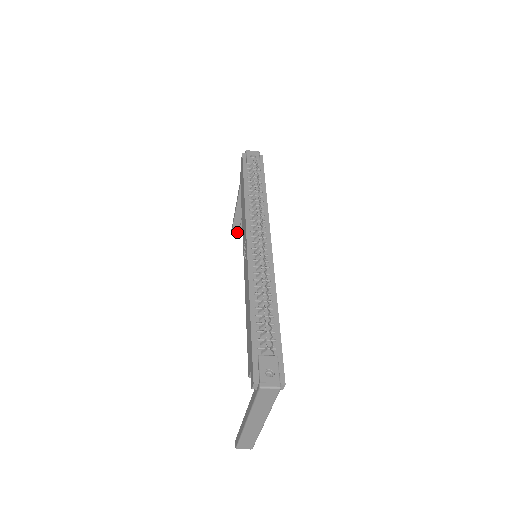
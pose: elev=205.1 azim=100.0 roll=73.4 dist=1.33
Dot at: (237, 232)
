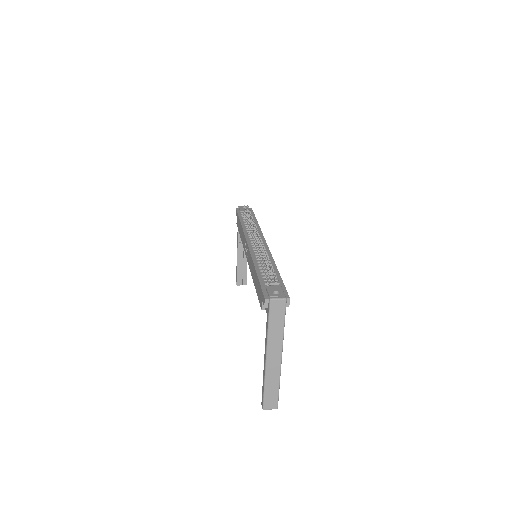
Dot at: (241, 284)
